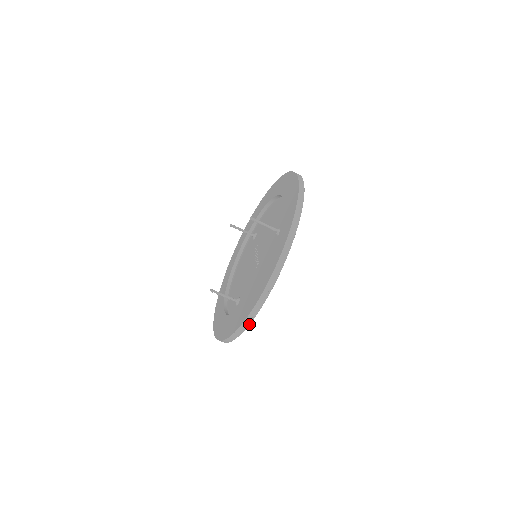
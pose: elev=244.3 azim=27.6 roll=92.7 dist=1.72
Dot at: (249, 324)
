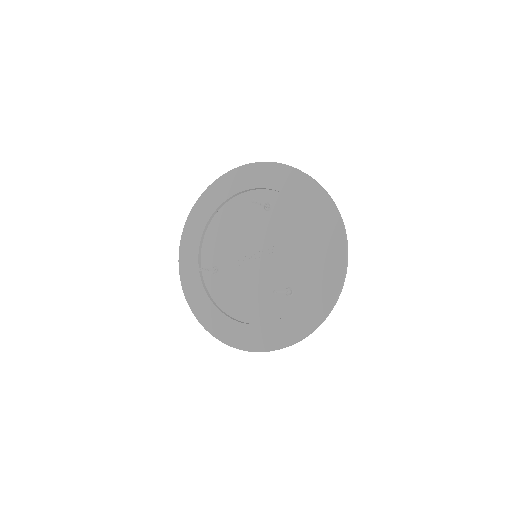
Dot at: occluded
